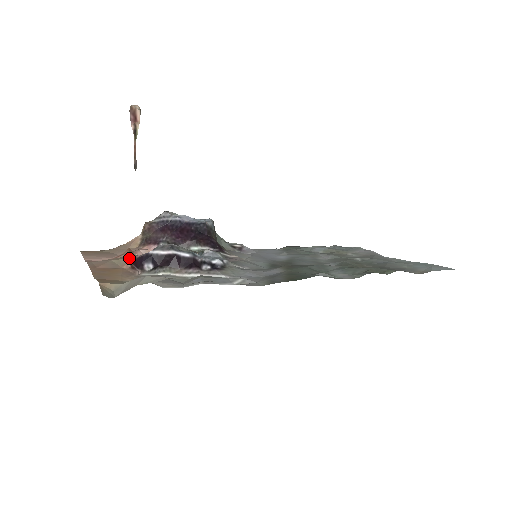
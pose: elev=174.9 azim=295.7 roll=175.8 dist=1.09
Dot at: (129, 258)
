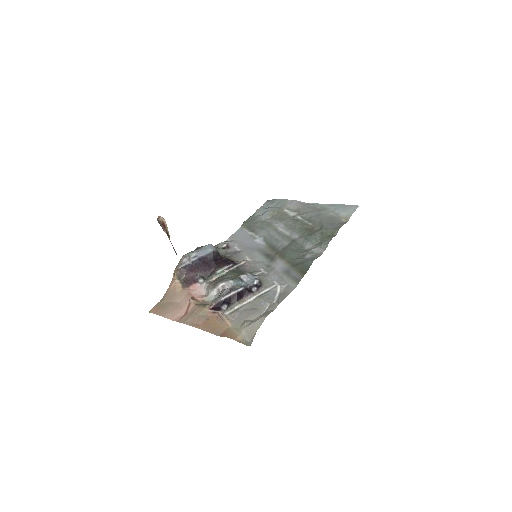
Dot at: (207, 307)
